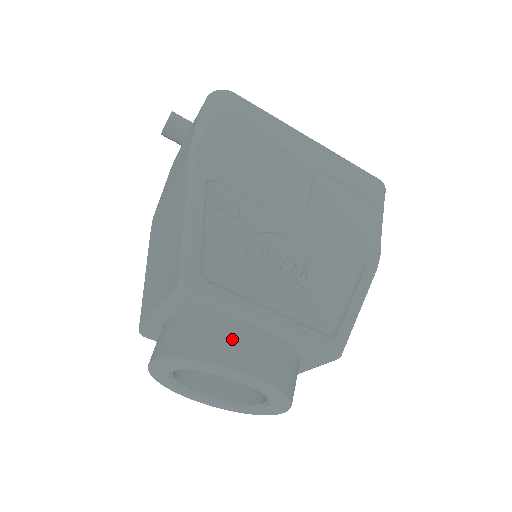
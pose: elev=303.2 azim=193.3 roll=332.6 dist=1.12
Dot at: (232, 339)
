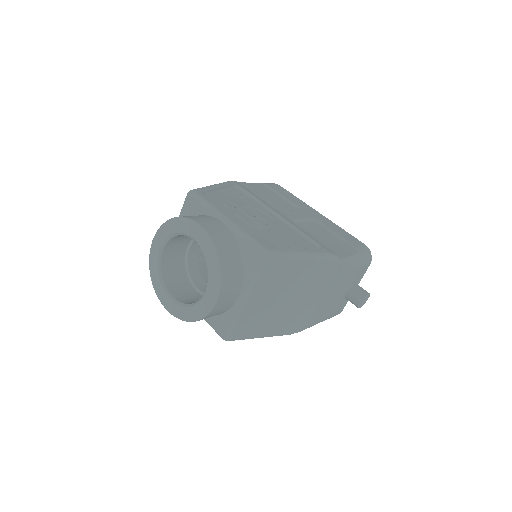
Dot at: (201, 217)
